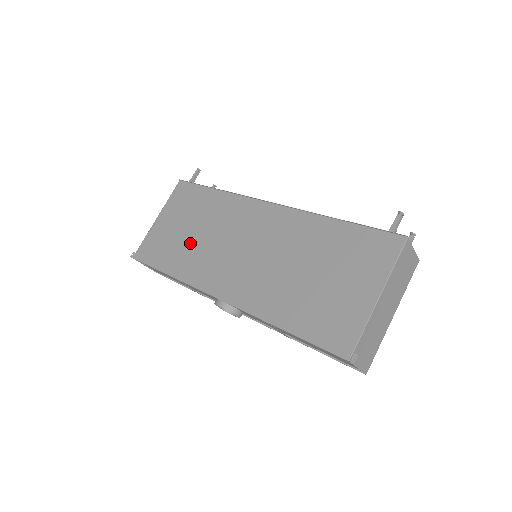
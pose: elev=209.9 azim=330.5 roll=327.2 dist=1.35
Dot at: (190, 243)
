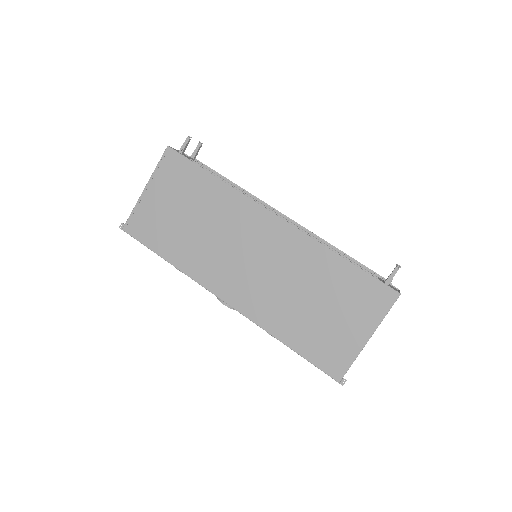
Dot at: (189, 233)
